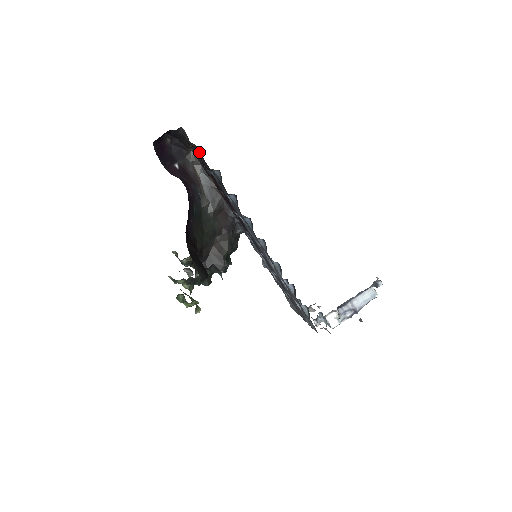
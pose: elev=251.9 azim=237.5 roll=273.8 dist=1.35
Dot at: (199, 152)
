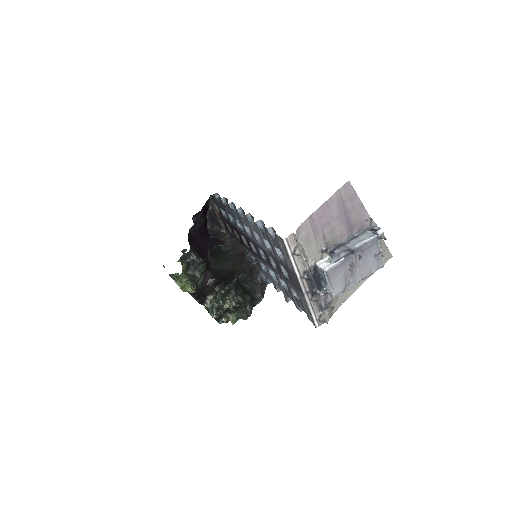
Dot at: (220, 213)
